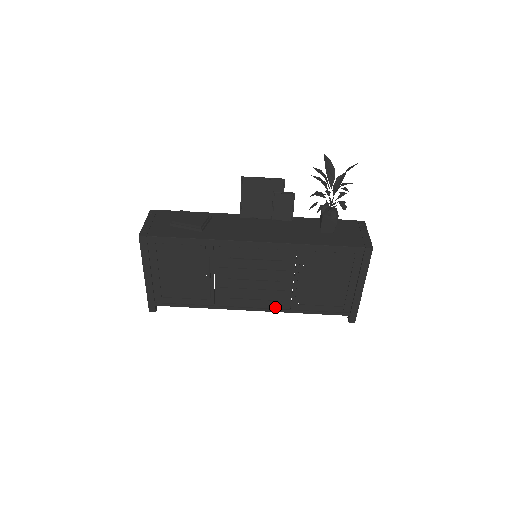
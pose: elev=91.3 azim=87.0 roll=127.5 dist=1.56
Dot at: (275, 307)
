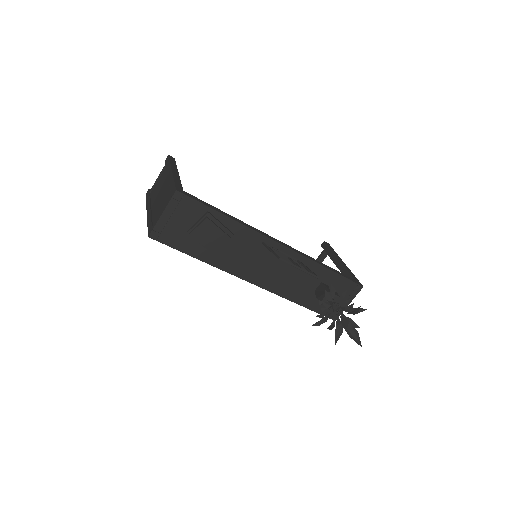
Dot at: occluded
